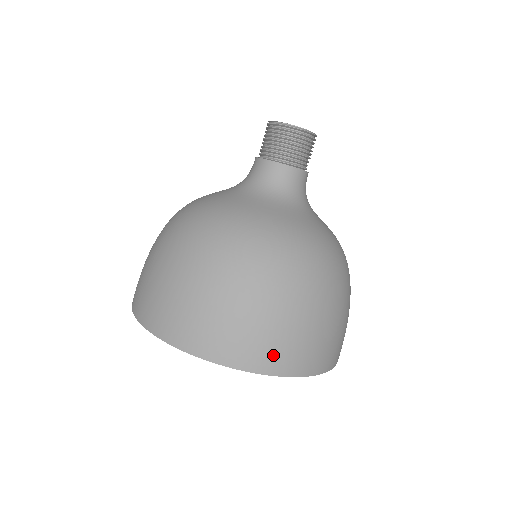
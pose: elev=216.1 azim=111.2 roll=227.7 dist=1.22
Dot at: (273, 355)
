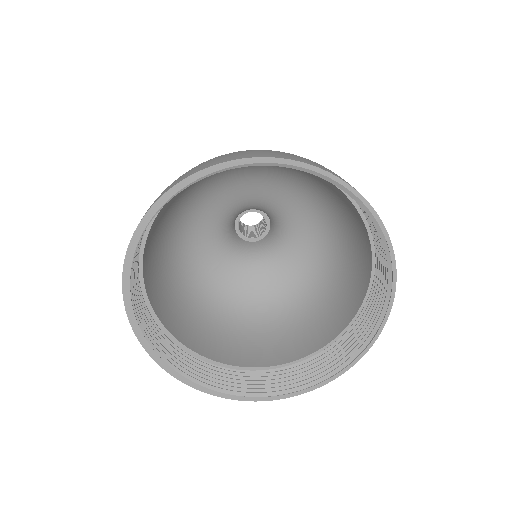
Dot at: occluded
